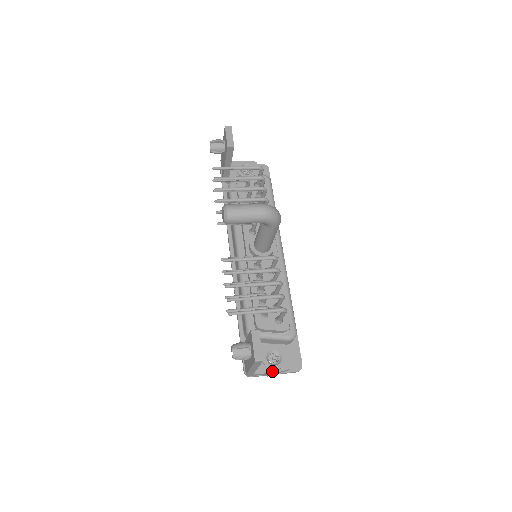
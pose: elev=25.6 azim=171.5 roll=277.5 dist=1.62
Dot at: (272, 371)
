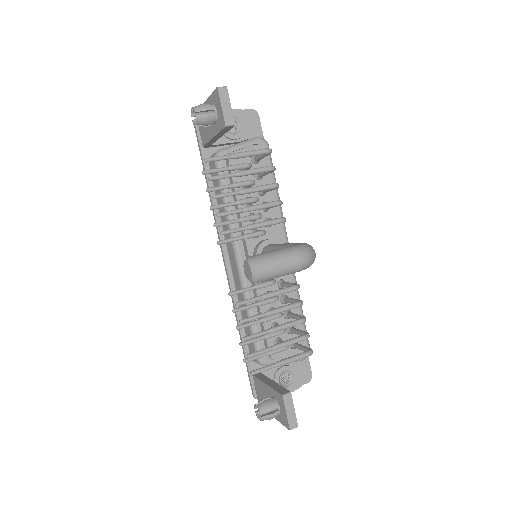
Dot at: occluded
